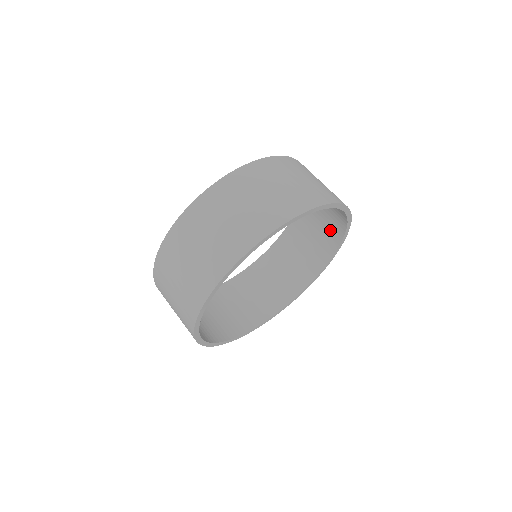
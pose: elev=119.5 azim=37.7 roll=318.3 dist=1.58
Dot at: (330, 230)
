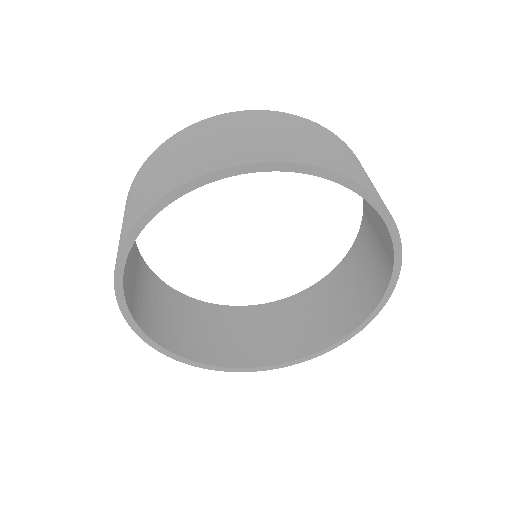
Dot at: (377, 275)
